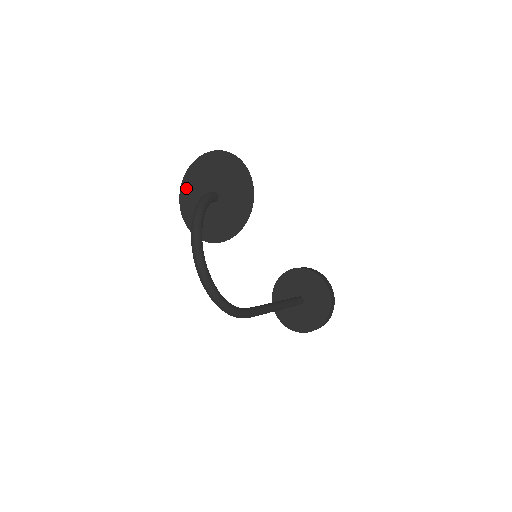
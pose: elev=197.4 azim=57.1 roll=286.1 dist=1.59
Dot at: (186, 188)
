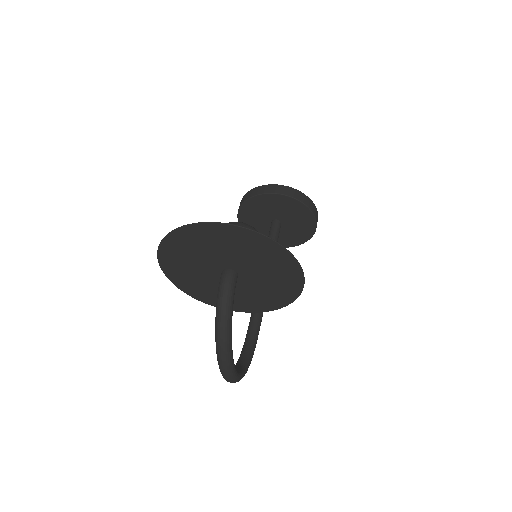
Dot at: (171, 251)
